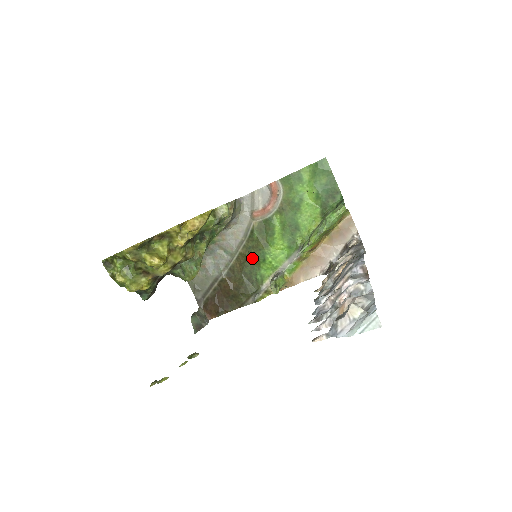
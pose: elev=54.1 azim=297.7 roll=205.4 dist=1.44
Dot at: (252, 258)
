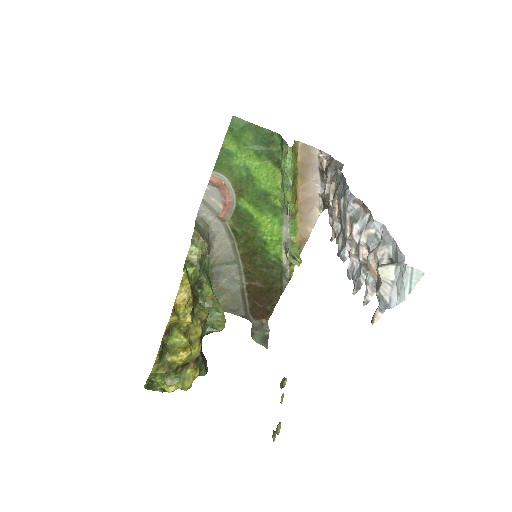
Dot at: (254, 250)
